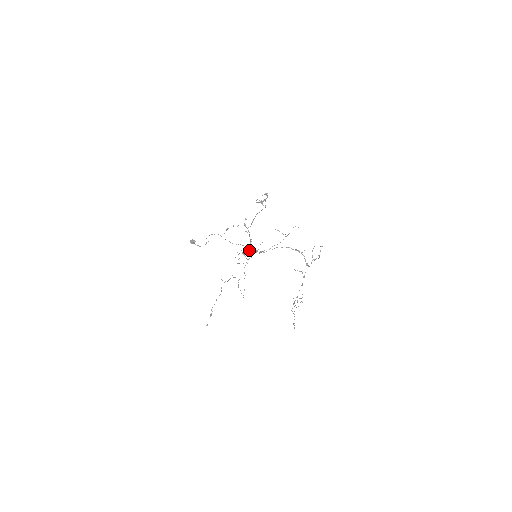
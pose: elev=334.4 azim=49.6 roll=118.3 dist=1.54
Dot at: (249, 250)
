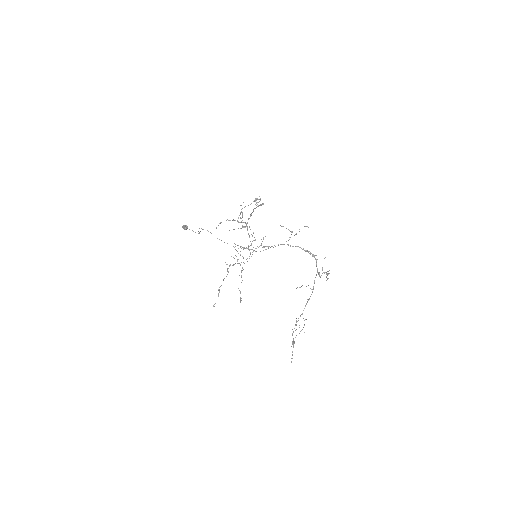
Dot at: (248, 247)
